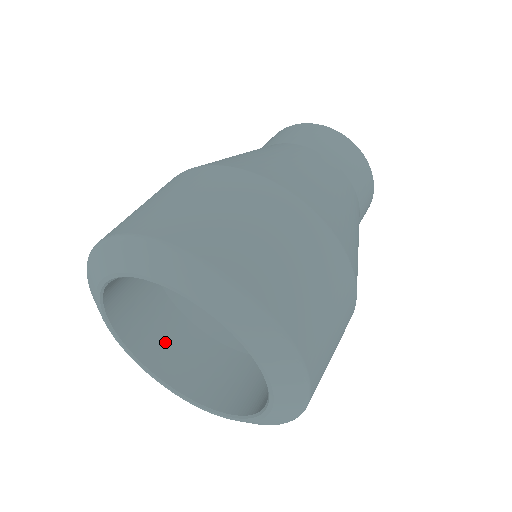
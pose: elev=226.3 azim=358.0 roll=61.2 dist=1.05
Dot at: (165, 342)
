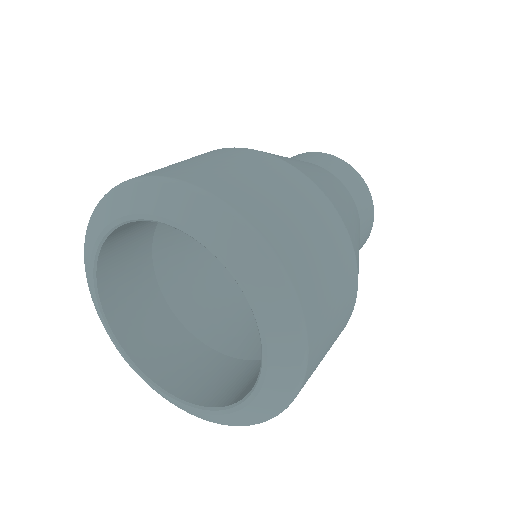
Dot at: (170, 356)
